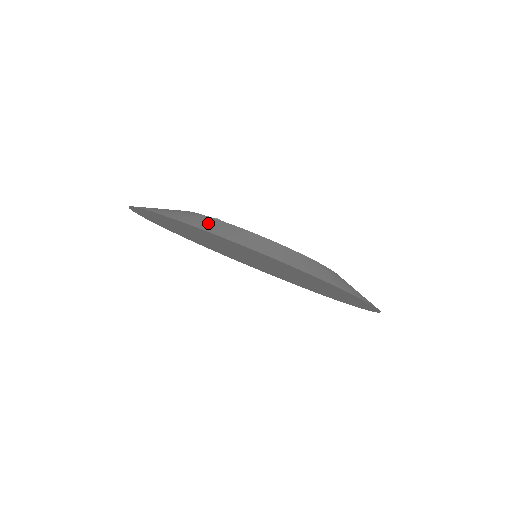
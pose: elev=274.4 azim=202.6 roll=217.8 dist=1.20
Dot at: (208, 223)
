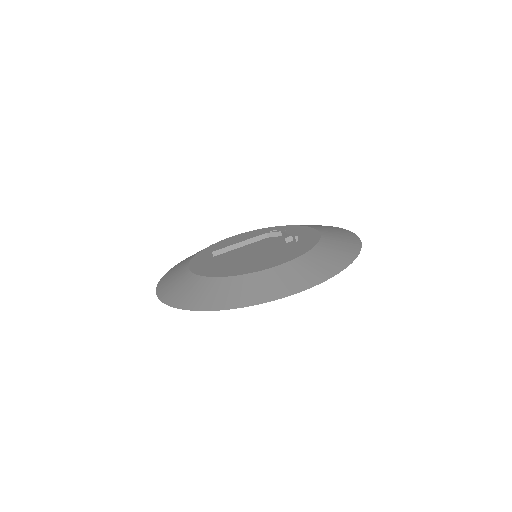
Dot at: (182, 290)
